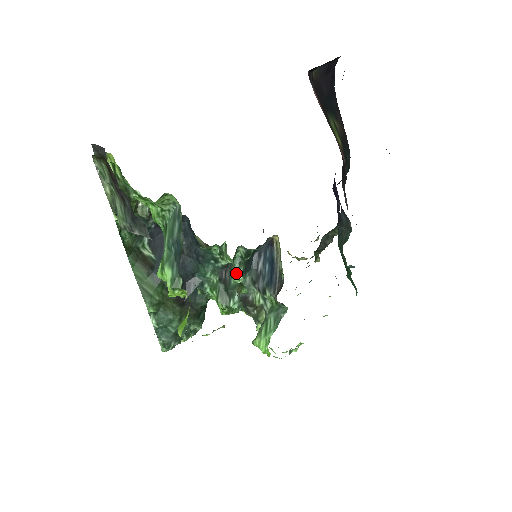
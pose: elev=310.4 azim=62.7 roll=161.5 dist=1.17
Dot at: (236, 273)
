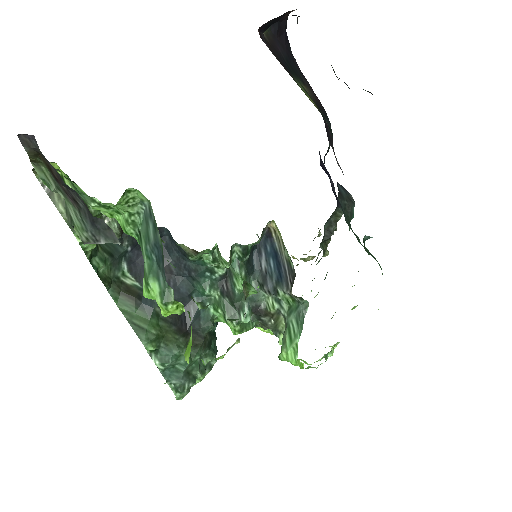
Dot at: (238, 279)
